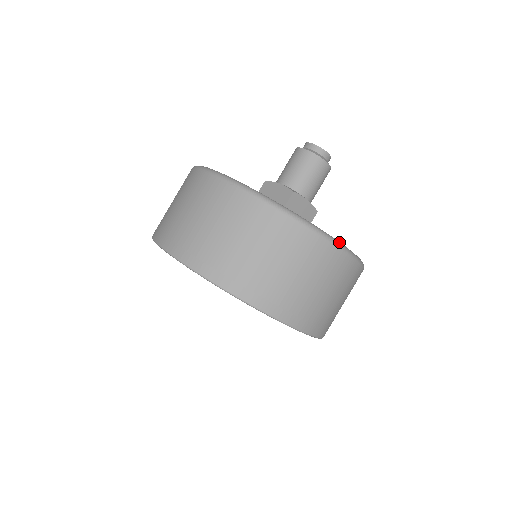
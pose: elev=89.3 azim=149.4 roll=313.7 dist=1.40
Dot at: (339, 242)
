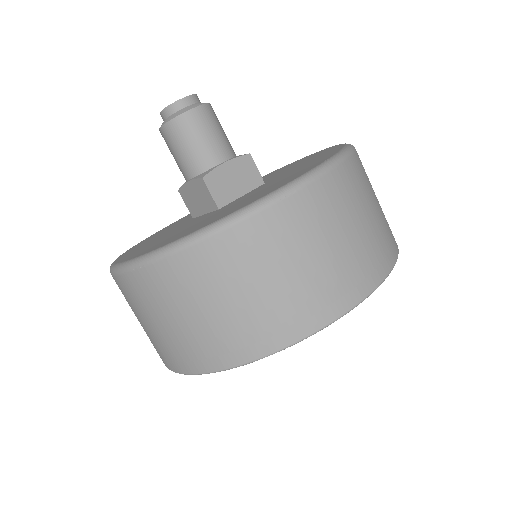
Dot at: (287, 185)
